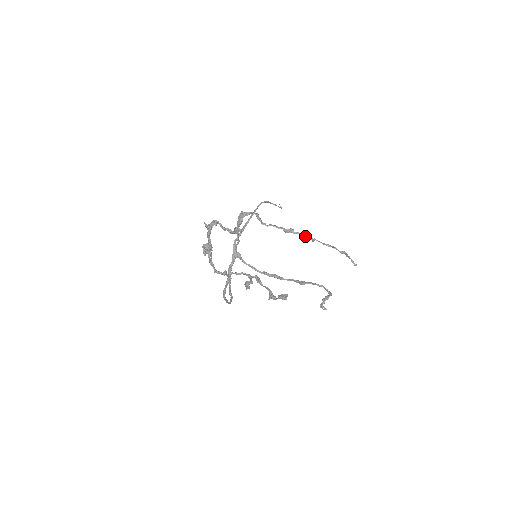
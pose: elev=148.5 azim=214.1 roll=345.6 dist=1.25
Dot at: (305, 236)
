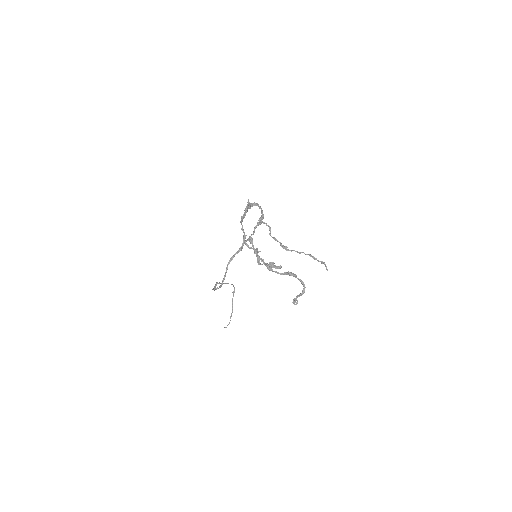
Dot at: (295, 251)
